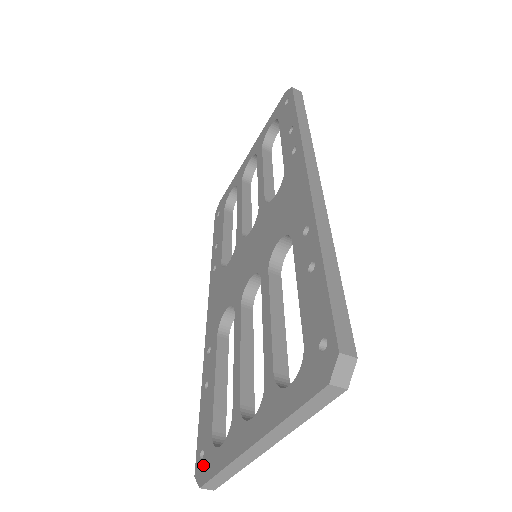
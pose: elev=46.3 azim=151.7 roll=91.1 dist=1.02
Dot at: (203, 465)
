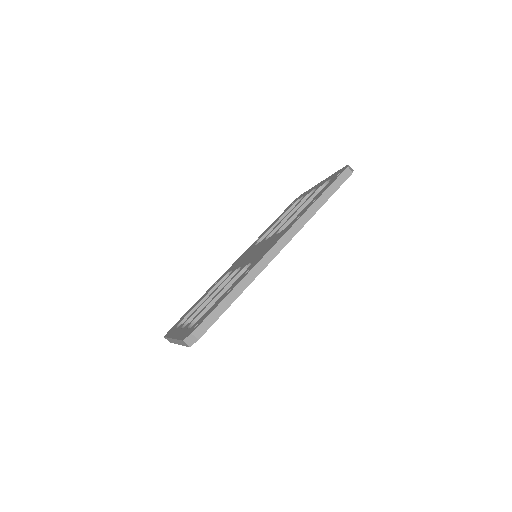
Dot at: (171, 330)
